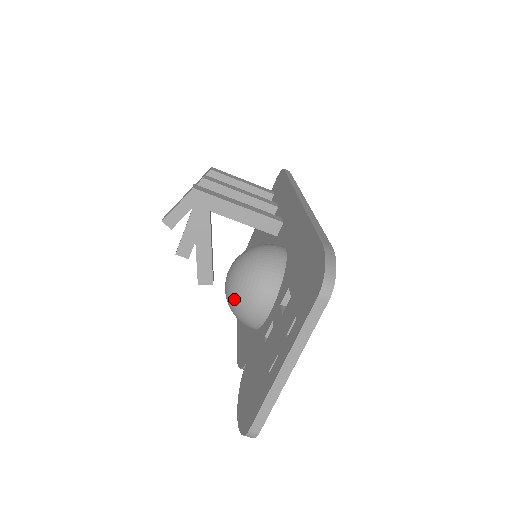
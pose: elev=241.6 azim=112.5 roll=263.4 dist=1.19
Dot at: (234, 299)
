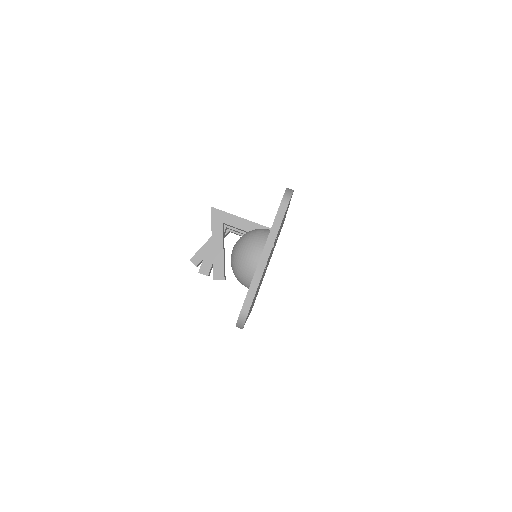
Dot at: (236, 259)
